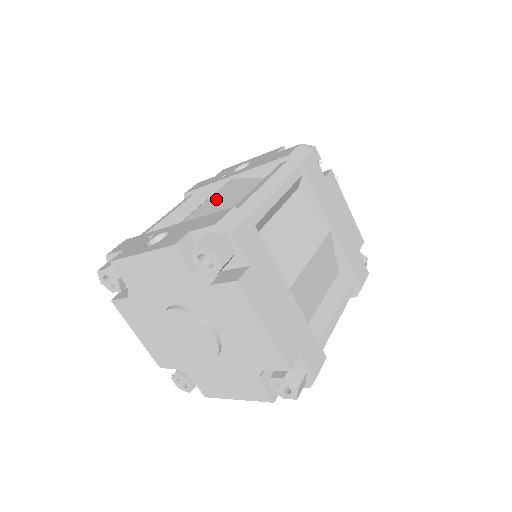
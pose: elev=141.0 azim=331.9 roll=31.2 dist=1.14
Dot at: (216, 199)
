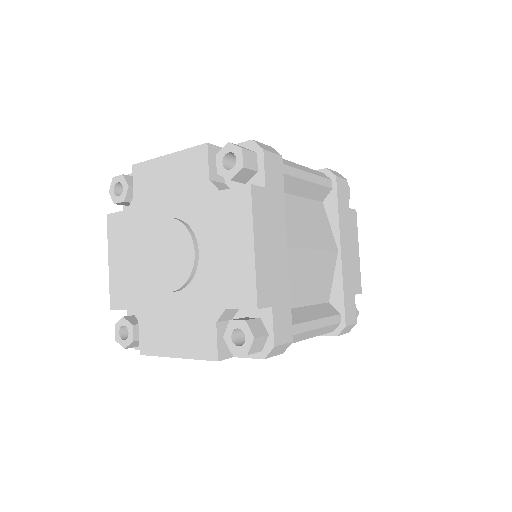
Dot at: occluded
